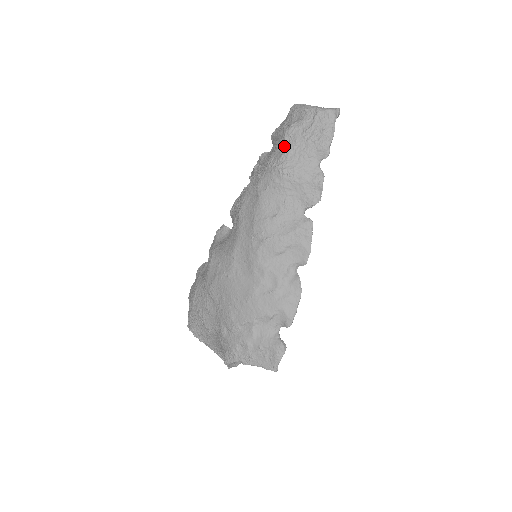
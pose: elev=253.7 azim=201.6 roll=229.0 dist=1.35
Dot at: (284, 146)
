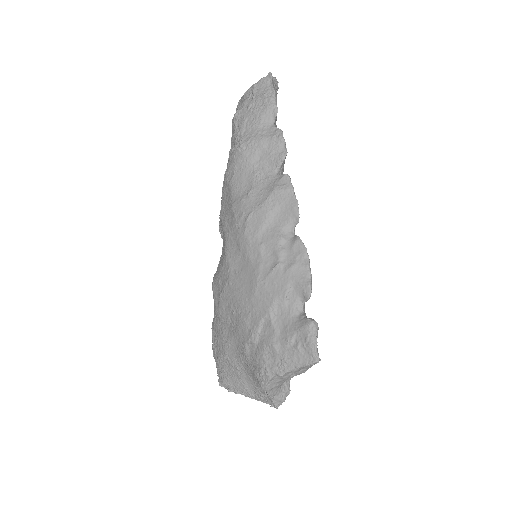
Dot at: (236, 130)
